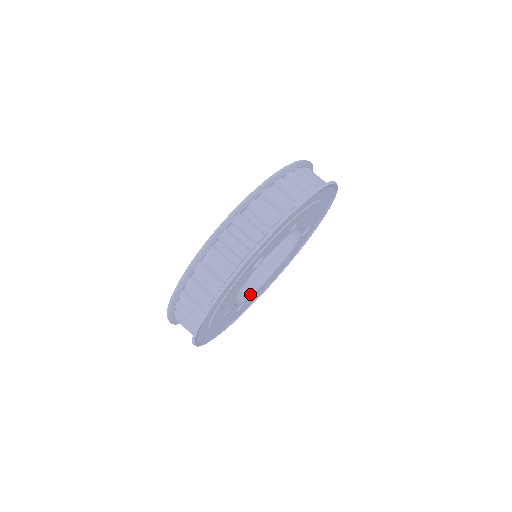
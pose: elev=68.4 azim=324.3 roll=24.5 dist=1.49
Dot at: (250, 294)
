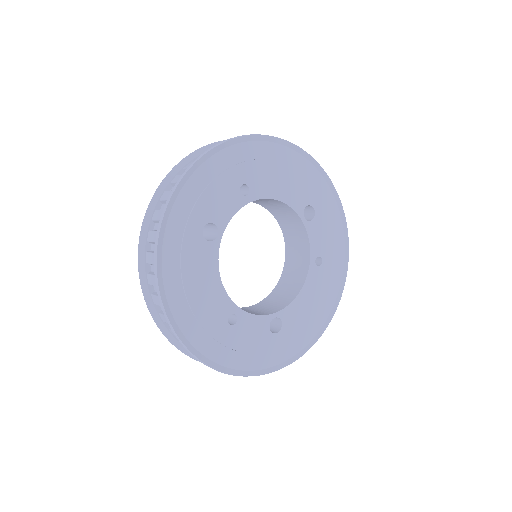
Dot at: (283, 308)
